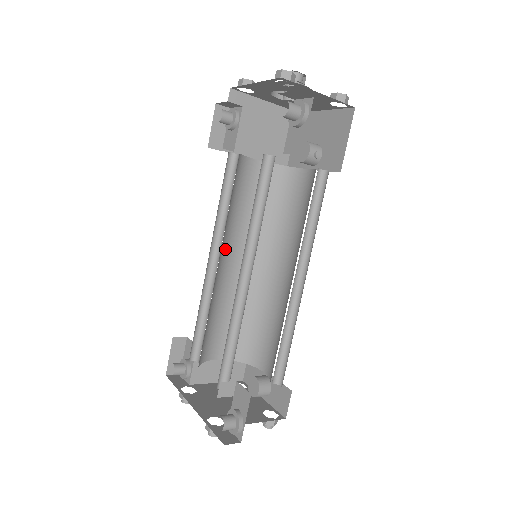
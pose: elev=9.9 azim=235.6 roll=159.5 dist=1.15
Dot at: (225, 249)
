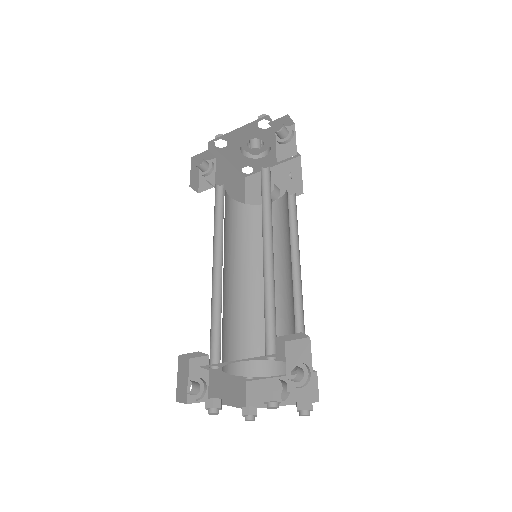
Dot at: occluded
